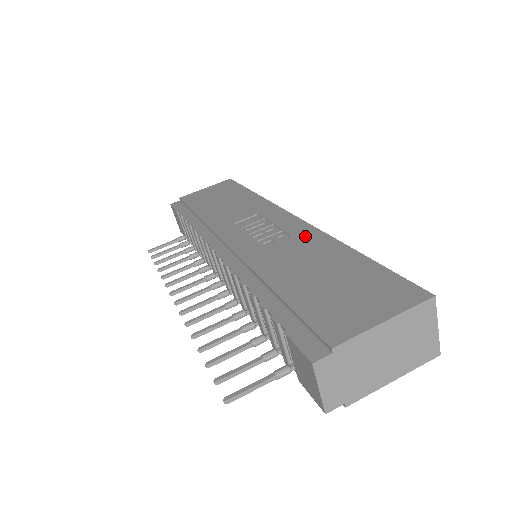
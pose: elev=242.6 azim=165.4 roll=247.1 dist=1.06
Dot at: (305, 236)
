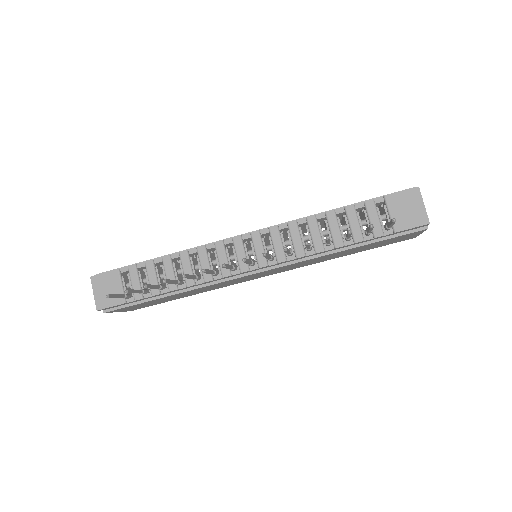
Dot at: occluded
